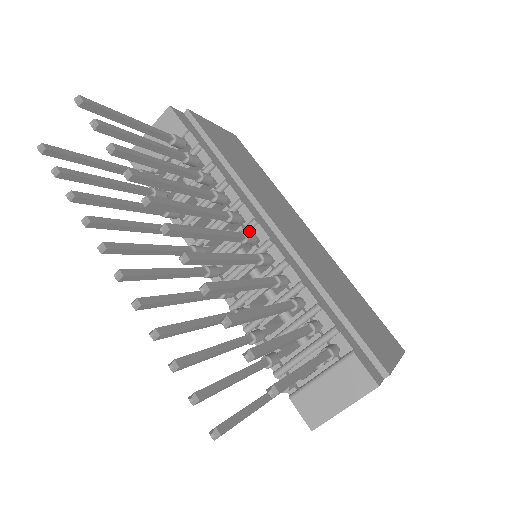
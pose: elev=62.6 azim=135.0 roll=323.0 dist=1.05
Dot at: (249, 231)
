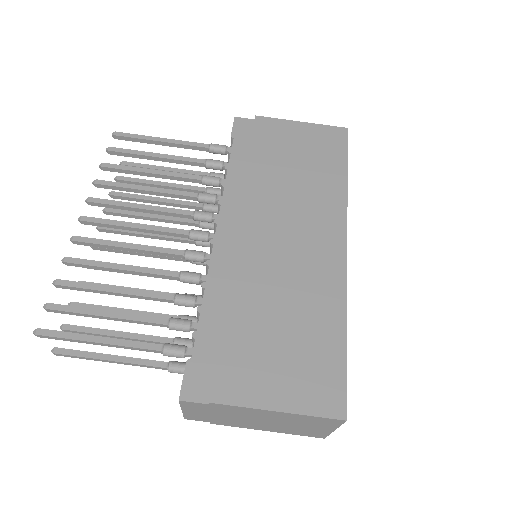
Dot at: occluded
